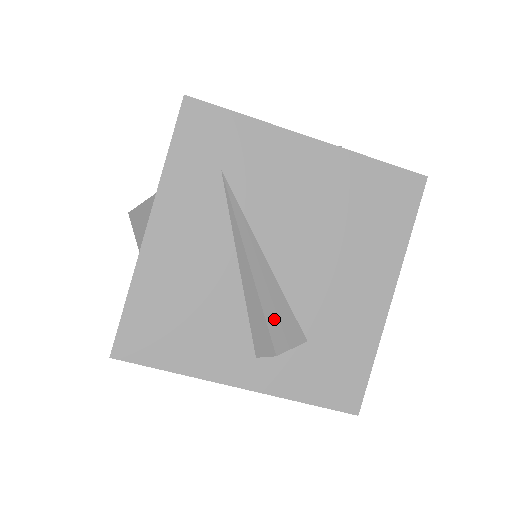
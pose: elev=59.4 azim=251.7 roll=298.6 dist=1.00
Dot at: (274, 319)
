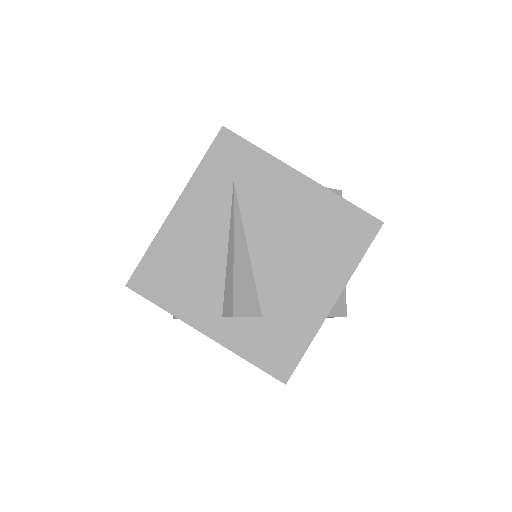
Dot at: (240, 291)
